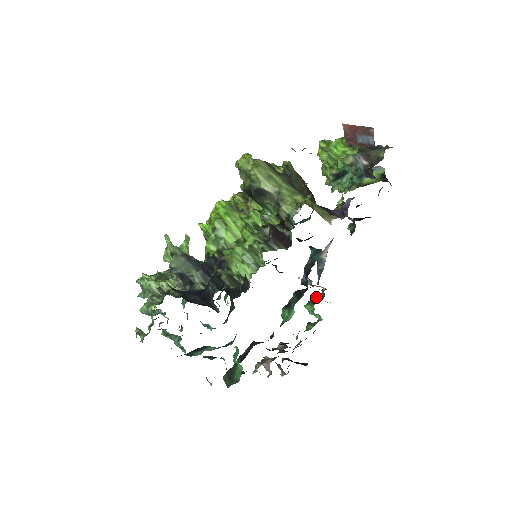
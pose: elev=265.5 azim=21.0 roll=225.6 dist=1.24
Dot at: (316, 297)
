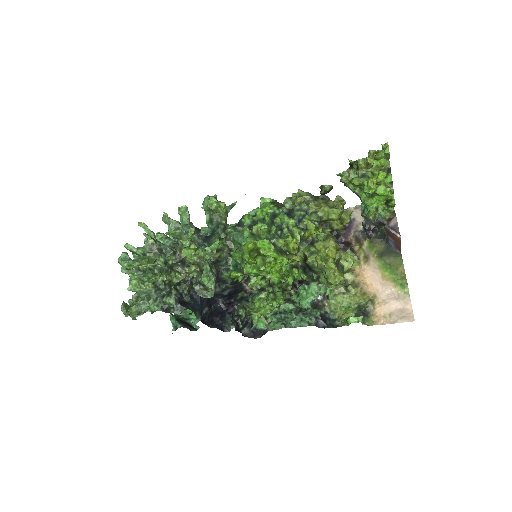
Dot at: occluded
